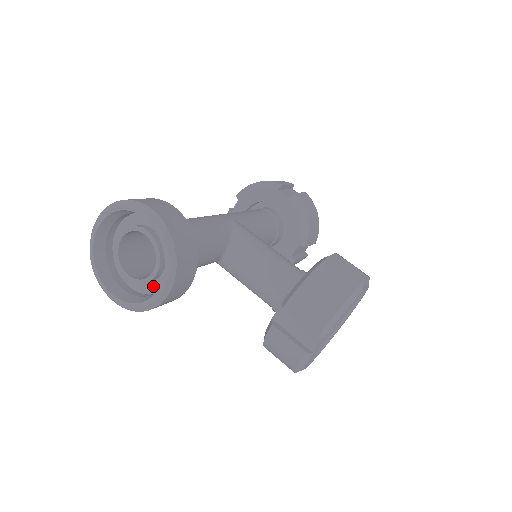
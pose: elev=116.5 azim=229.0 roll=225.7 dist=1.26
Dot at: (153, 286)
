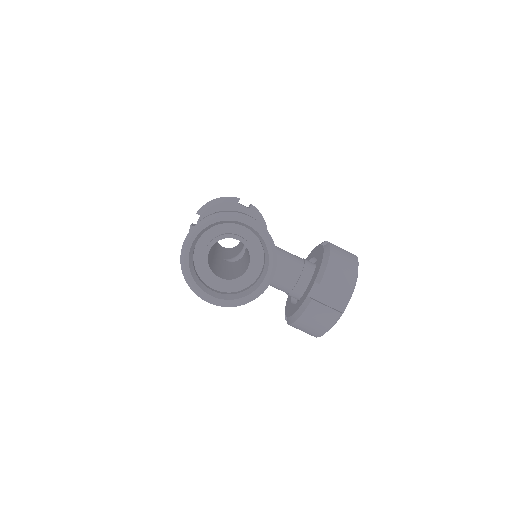
Dot at: (241, 283)
